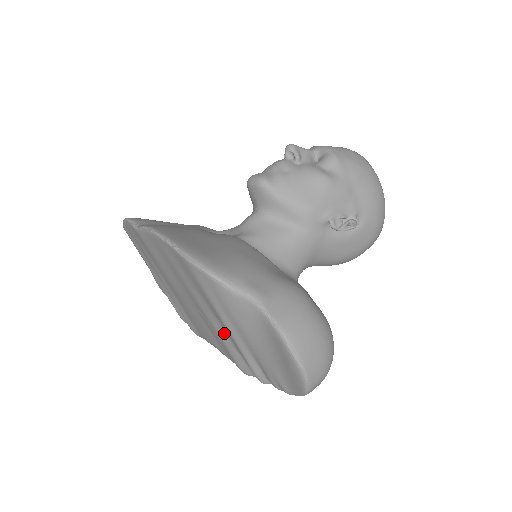
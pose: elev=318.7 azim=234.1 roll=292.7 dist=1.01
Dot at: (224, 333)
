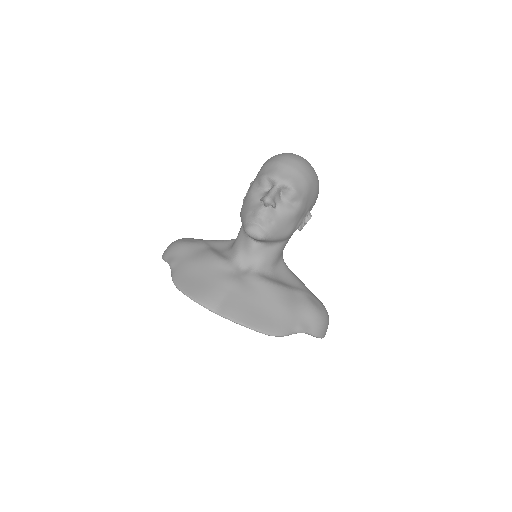
Dot at: occluded
